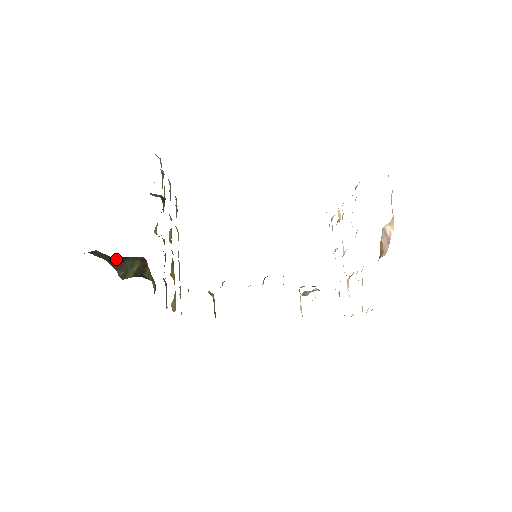
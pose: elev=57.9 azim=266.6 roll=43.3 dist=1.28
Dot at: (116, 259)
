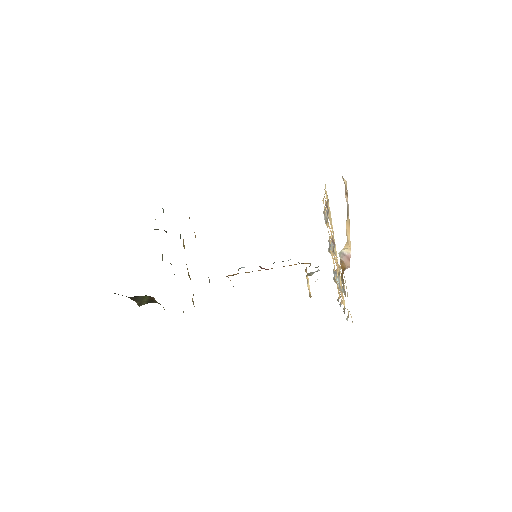
Dot at: (130, 297)
